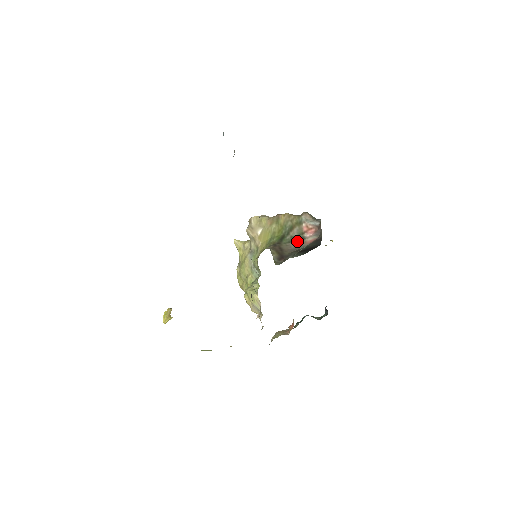
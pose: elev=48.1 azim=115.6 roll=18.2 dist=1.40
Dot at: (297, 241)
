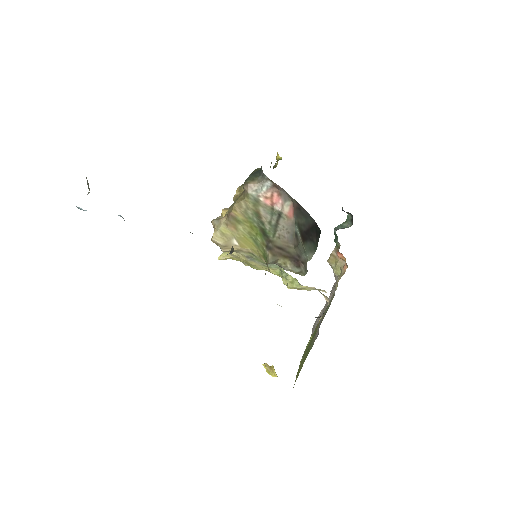
Dot at: (280, 223)
